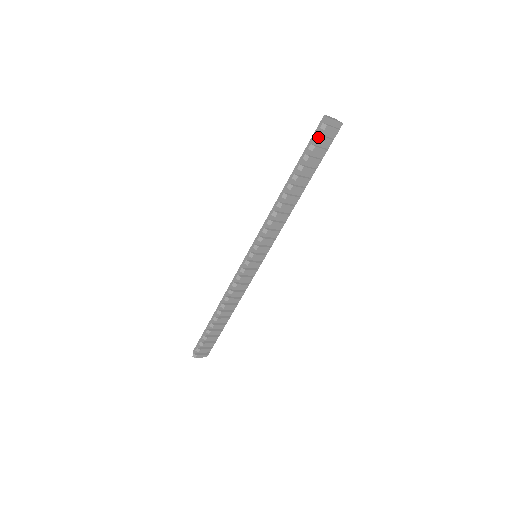
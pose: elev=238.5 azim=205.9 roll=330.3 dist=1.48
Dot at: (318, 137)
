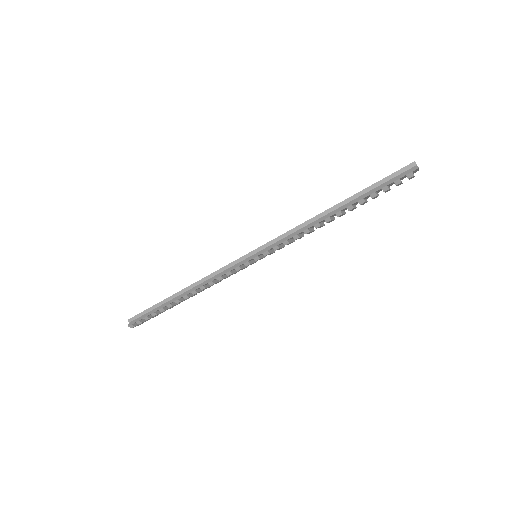
Dot at: (398, 182)
